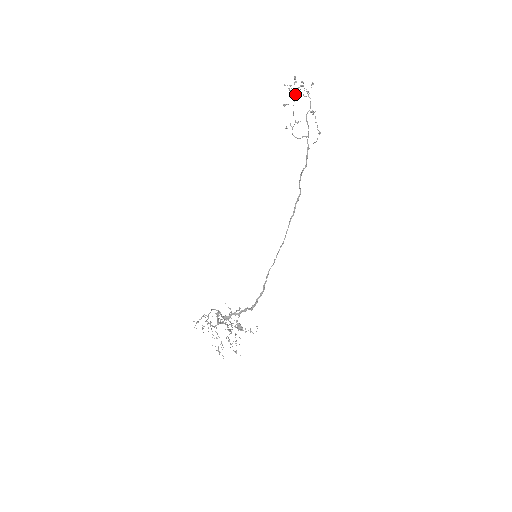
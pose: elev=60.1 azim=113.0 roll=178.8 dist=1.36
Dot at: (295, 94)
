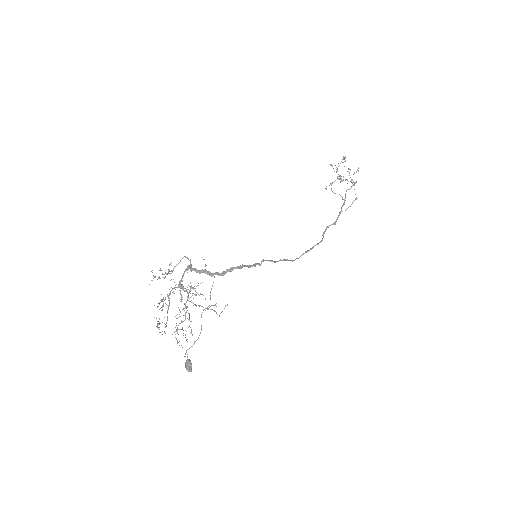
Dot at: (340, 179)
